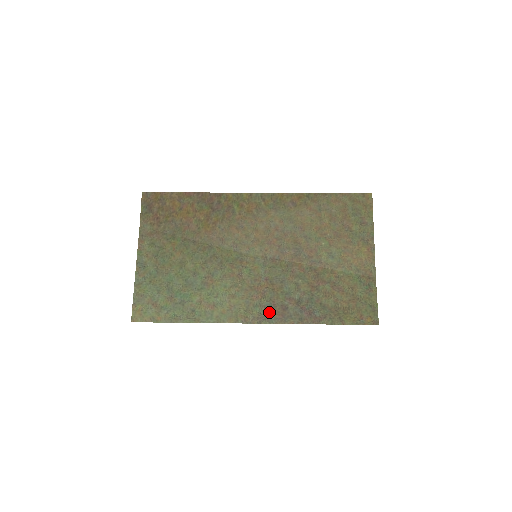
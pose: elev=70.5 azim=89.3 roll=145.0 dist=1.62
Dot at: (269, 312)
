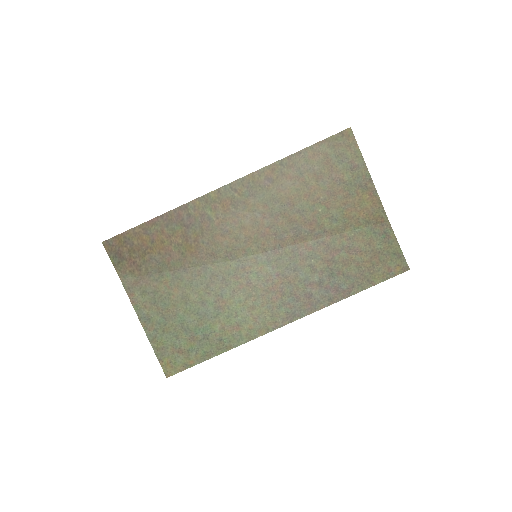
Dot at: (295, 307)
